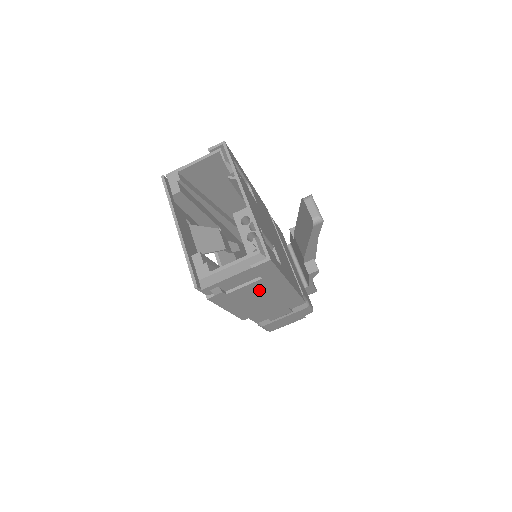
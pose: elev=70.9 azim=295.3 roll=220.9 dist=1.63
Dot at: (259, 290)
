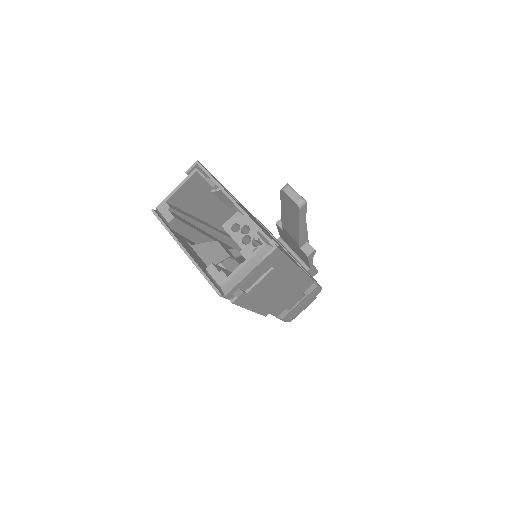
Dot at: (273, 281)
